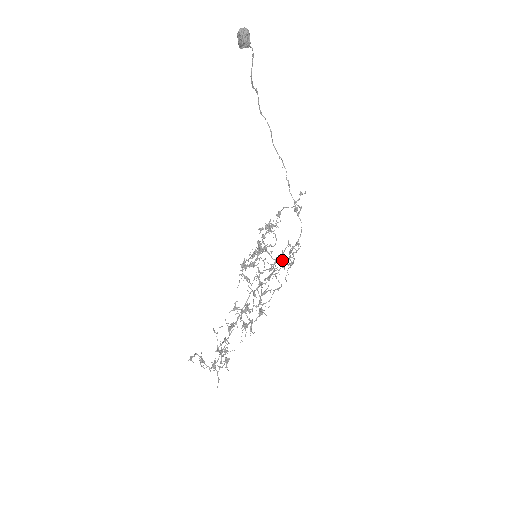
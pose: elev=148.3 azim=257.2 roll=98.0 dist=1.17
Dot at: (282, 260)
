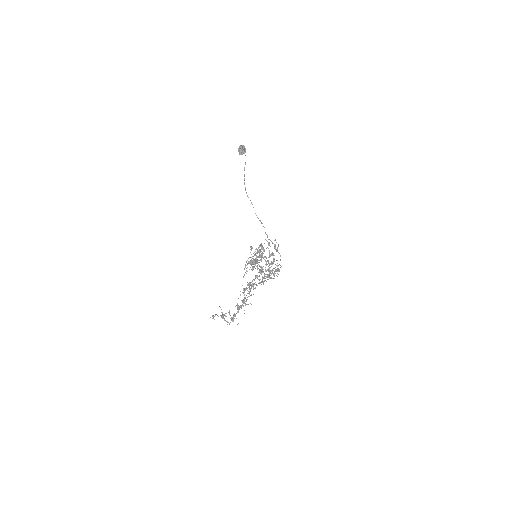
Dot at: (273, 263)
